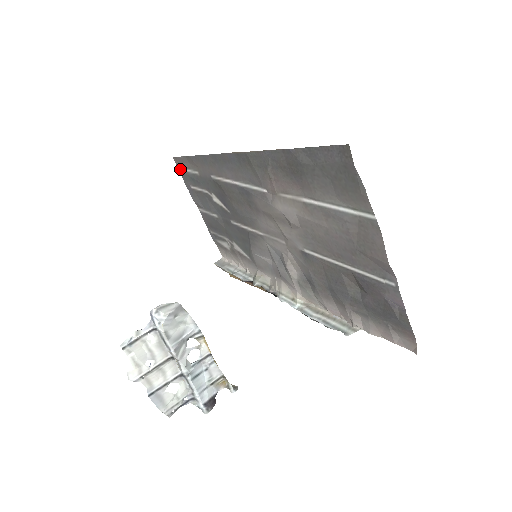
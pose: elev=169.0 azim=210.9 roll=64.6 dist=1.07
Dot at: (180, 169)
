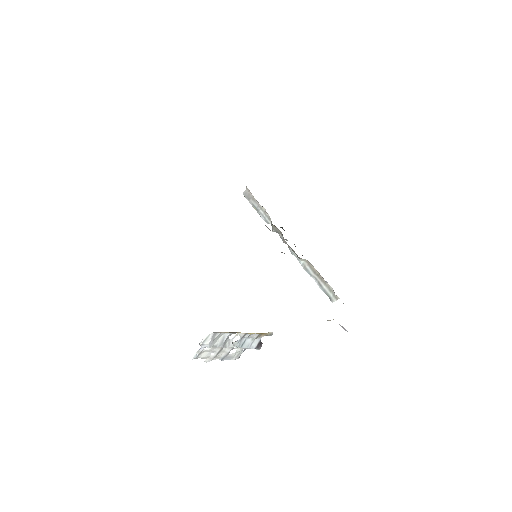
Dot at: occluded
